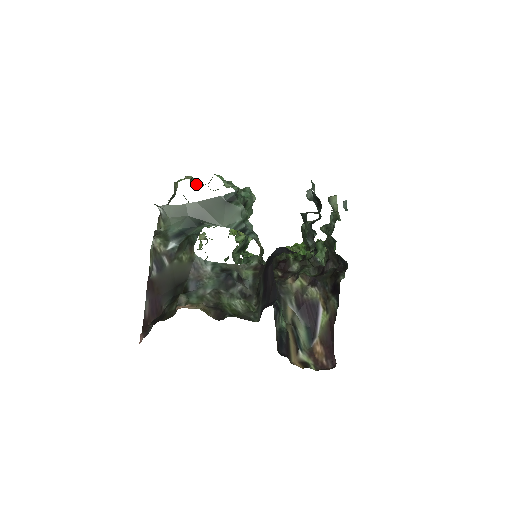
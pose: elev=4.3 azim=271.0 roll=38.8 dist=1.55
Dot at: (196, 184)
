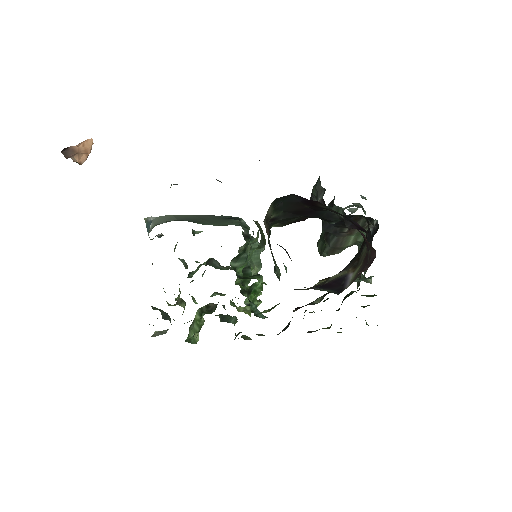
Dot at: occluded
